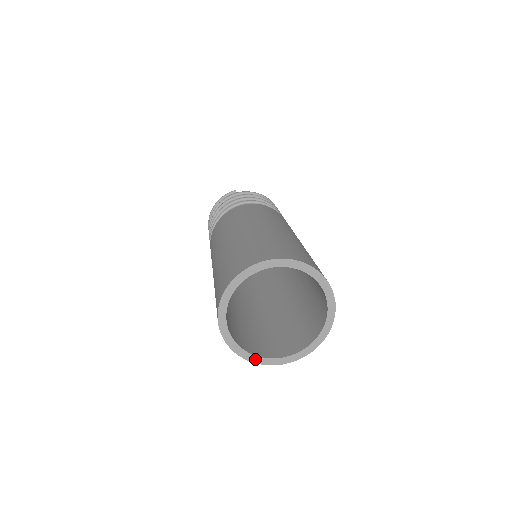
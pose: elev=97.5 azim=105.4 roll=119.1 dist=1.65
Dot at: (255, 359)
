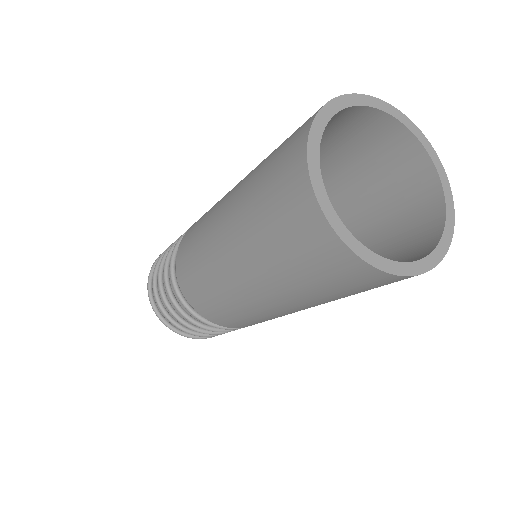
Dot at: (393, 267)
